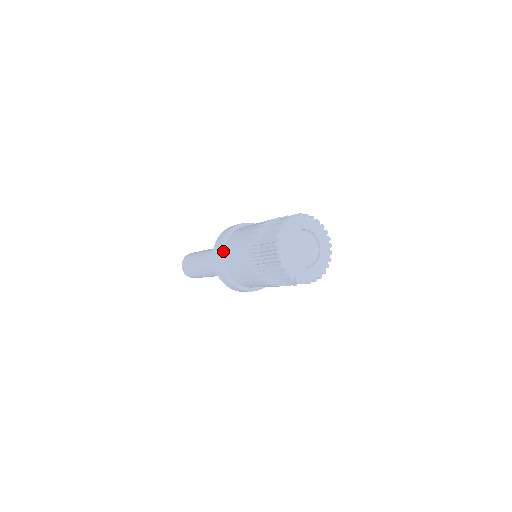
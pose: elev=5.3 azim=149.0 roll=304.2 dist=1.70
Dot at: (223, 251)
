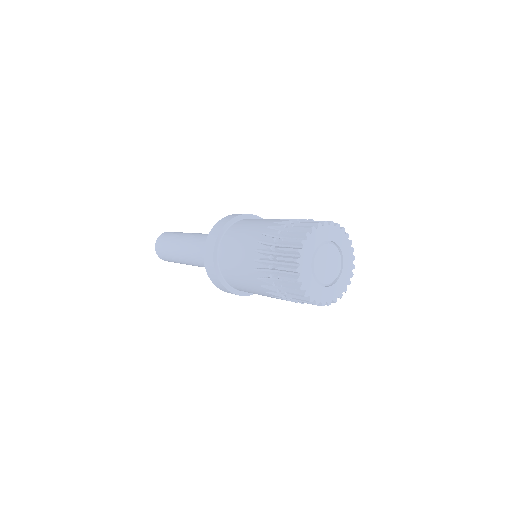
Dot at: (224, 233)
